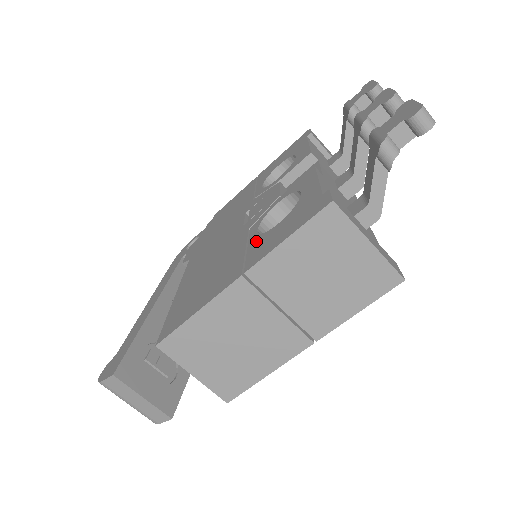
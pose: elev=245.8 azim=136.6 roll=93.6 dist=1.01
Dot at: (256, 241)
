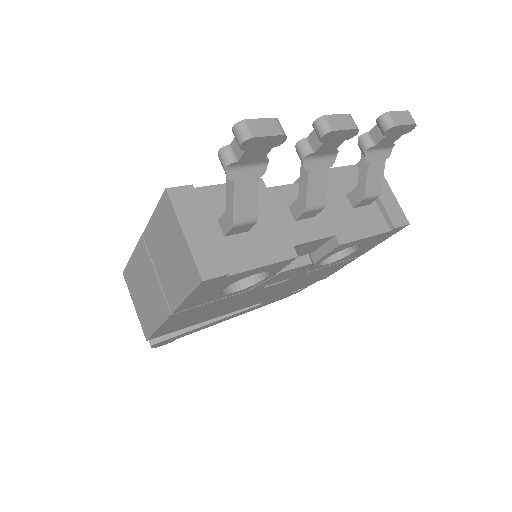
Dot at: occluded
